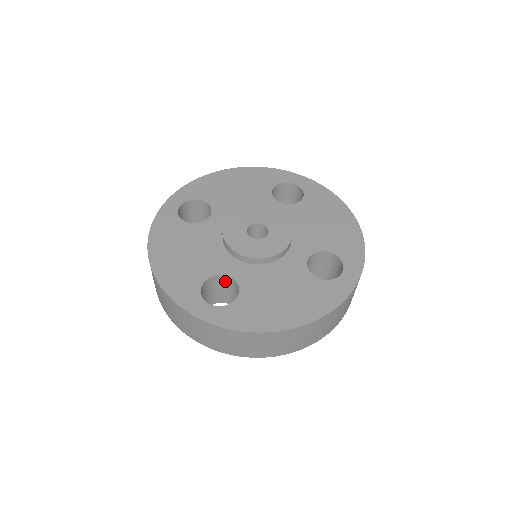
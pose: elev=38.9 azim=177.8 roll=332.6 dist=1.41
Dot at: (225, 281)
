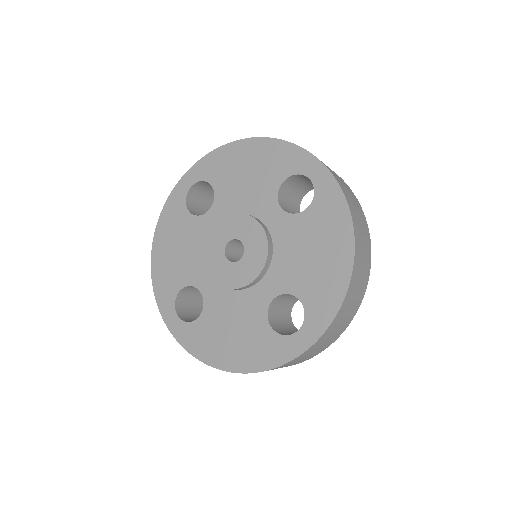
Dot at: occluded
